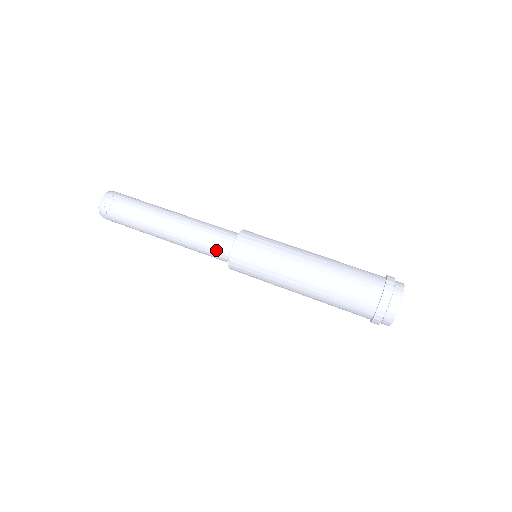
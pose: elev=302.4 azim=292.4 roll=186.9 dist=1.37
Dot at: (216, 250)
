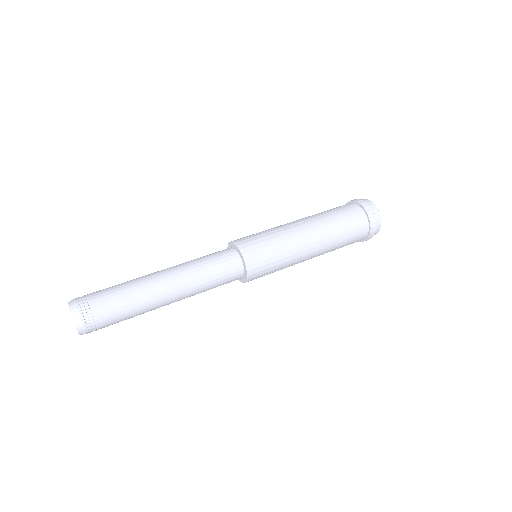
Dot at: (229, 281)
